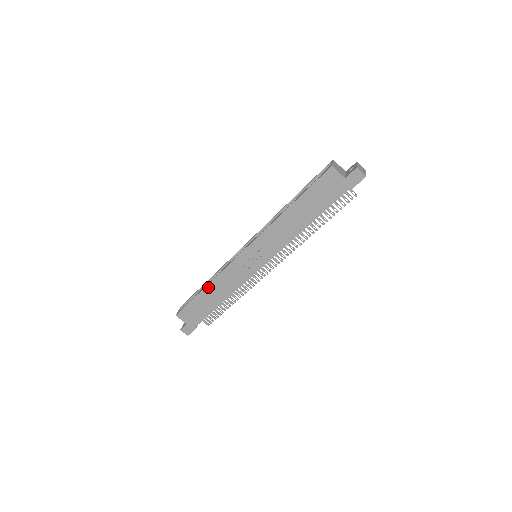
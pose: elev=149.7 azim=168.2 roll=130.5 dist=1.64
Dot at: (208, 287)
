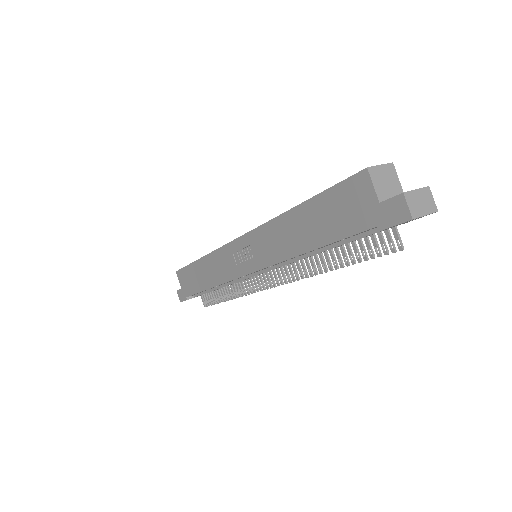
Dot at: (202, 260)
